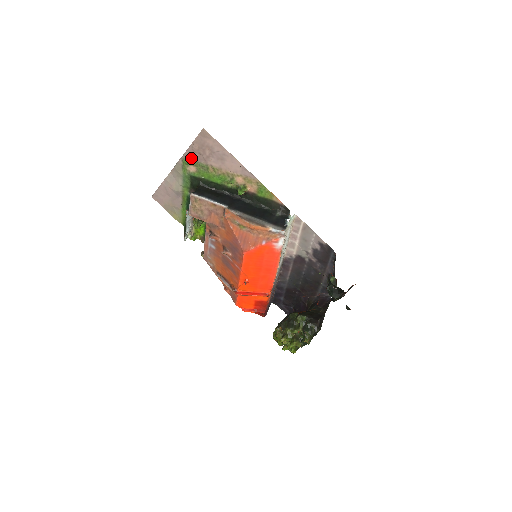
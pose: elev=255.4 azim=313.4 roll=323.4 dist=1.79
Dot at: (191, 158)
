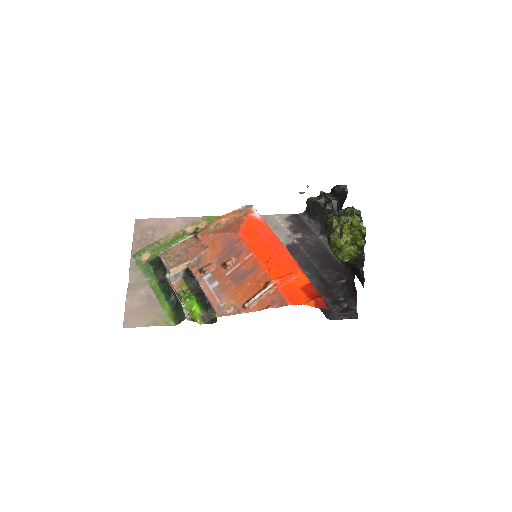
Dot at: (140, 249)
